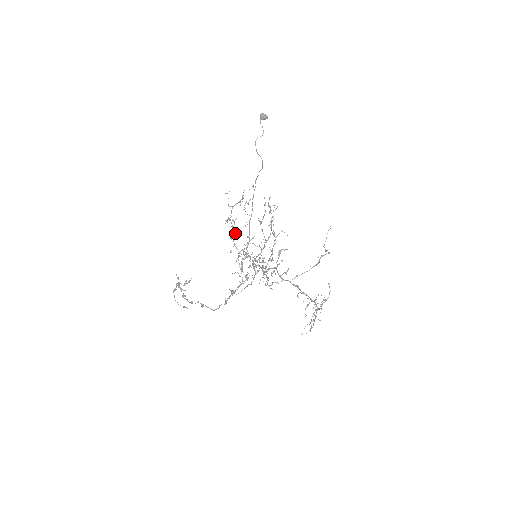
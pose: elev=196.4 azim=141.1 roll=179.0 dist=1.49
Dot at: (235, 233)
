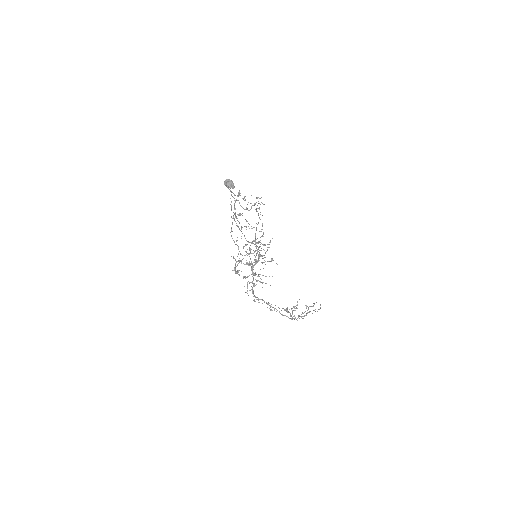
Dot at: (248, 223)
